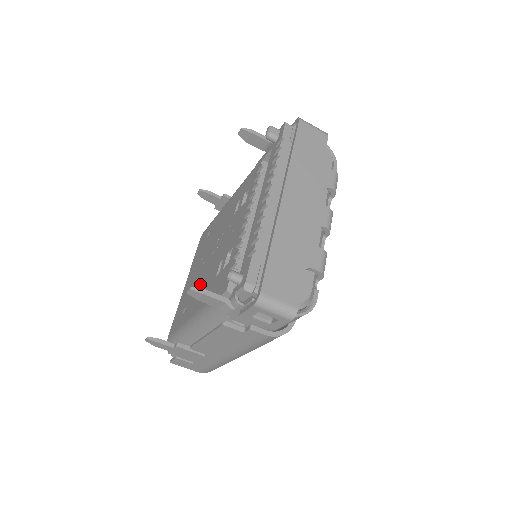
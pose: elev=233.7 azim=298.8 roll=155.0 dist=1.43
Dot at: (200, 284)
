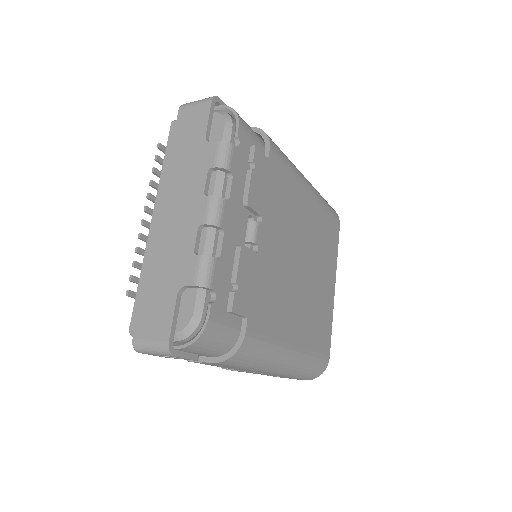
Dot at: occluded
